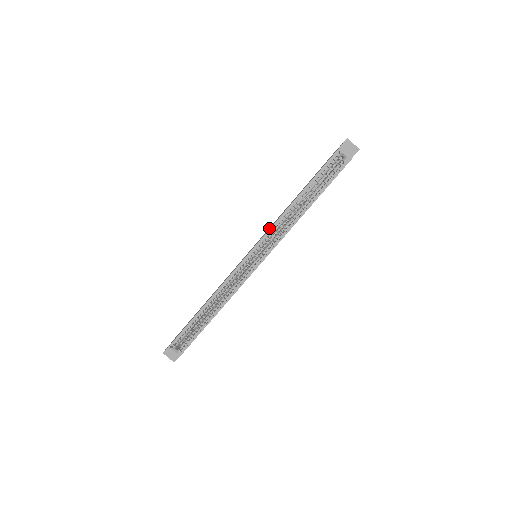
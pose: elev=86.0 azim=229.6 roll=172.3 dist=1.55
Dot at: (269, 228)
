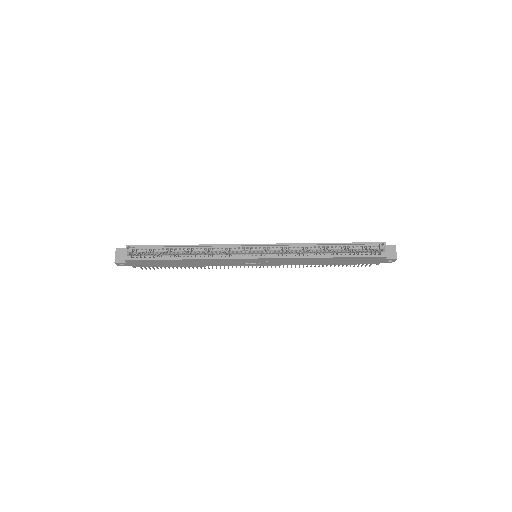
Dot at: occluded
